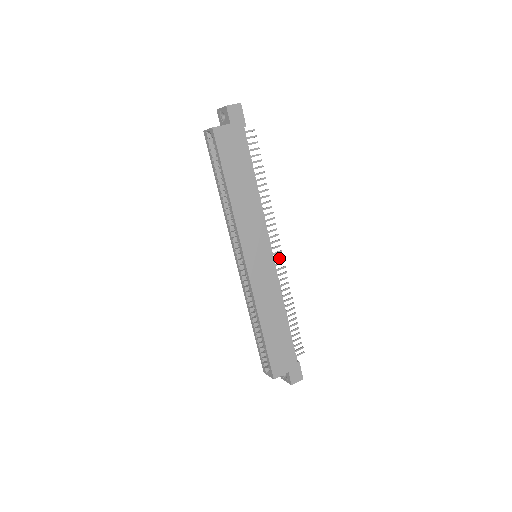
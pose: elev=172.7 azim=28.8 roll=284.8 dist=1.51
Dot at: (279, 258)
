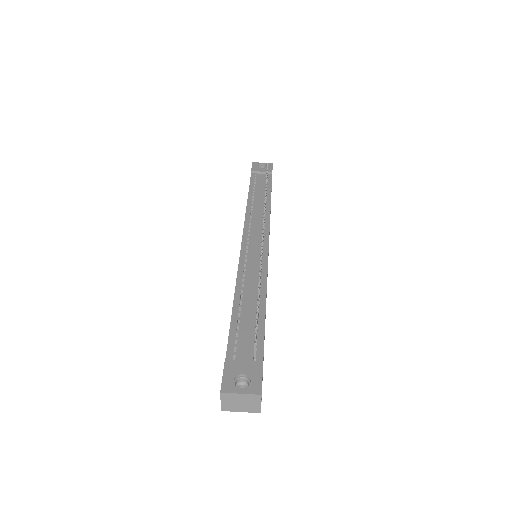
Dot at: occluded
